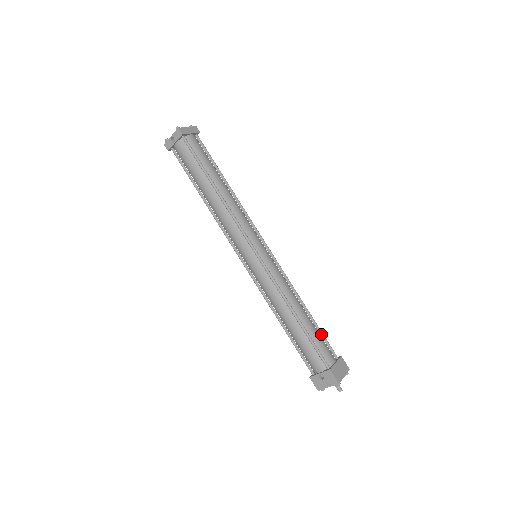
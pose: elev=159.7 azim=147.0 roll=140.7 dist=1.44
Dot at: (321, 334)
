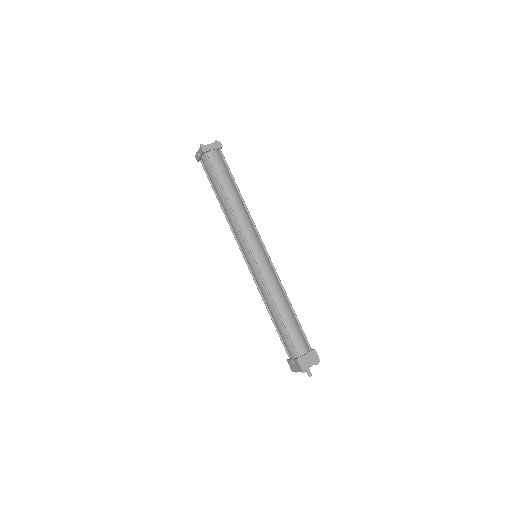
Dot at: (300, 328)
